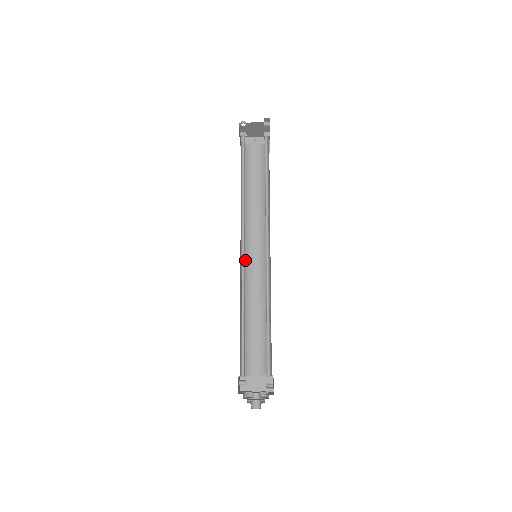
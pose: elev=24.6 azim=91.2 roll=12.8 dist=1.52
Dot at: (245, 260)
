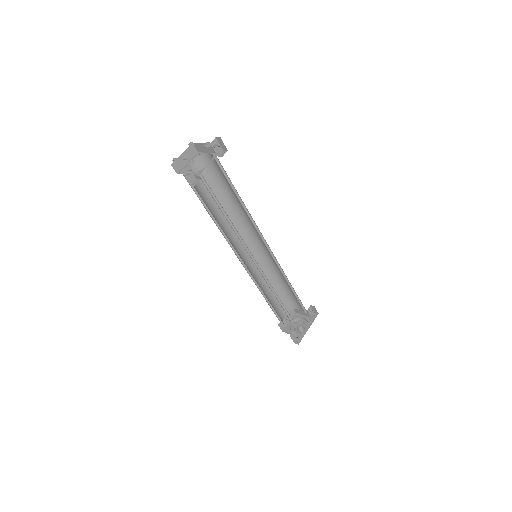
Dot at: (255, 249)
